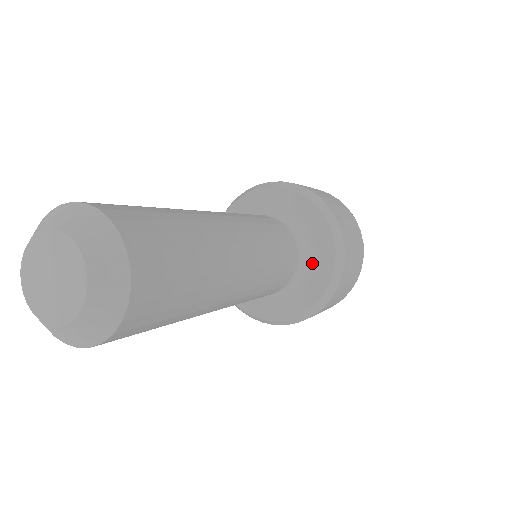
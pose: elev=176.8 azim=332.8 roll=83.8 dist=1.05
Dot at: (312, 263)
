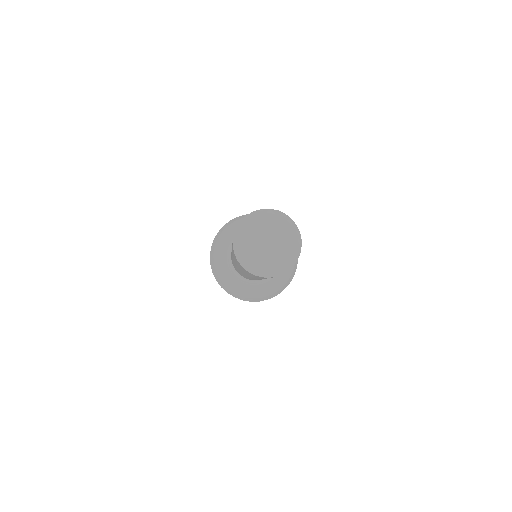
Dot at: (270, 280)
